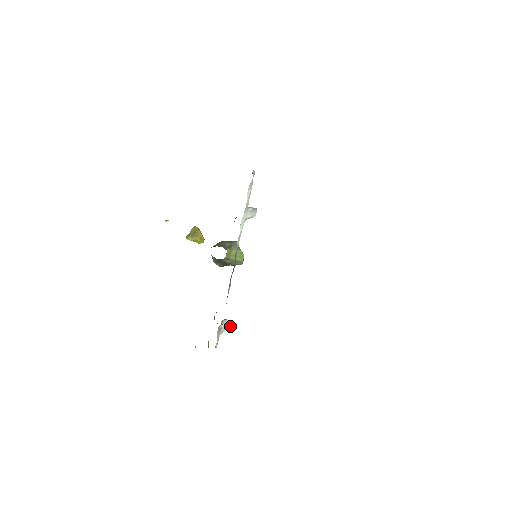
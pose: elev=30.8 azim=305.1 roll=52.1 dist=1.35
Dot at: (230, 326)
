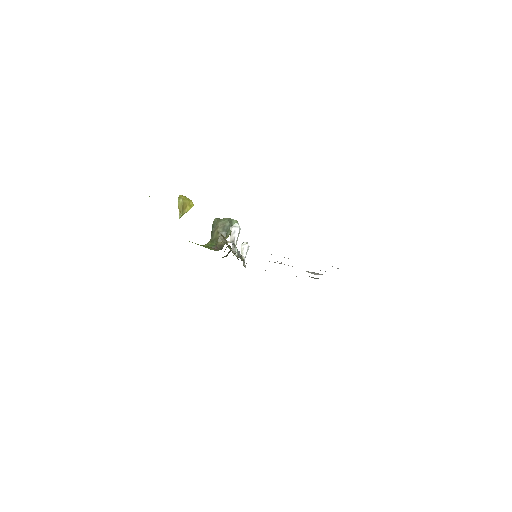
Dot at: (248, 249)
